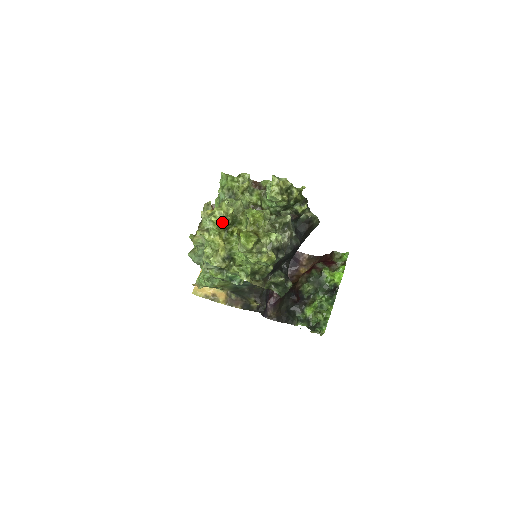
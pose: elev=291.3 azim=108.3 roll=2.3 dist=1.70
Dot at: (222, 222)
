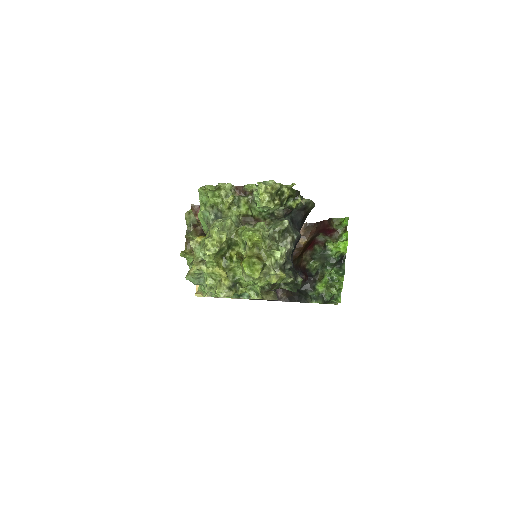
Dot at: (218, 252)
